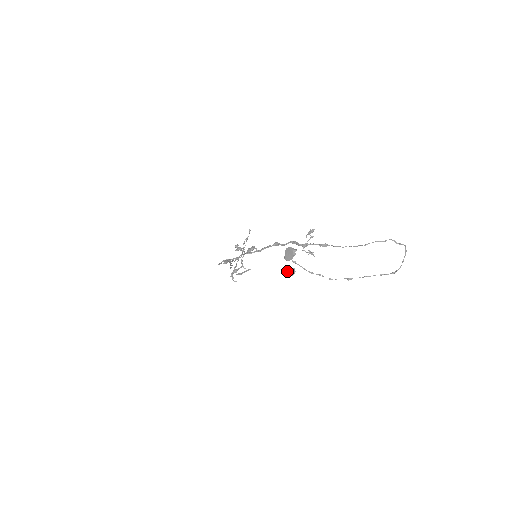
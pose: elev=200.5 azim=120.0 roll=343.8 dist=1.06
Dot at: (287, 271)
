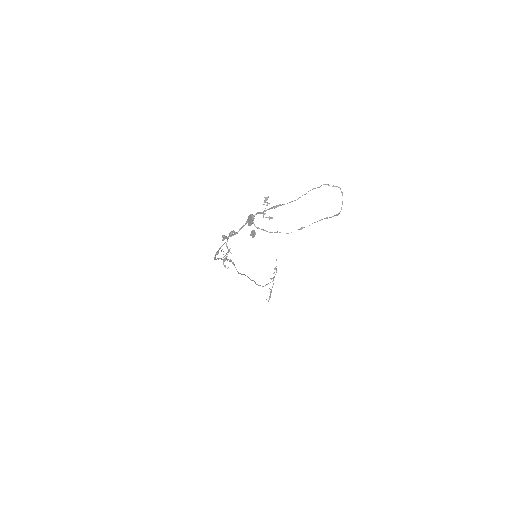
Dot at: (250, 234)
